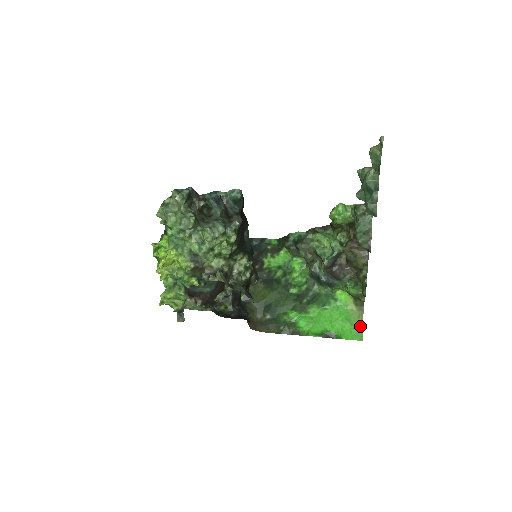
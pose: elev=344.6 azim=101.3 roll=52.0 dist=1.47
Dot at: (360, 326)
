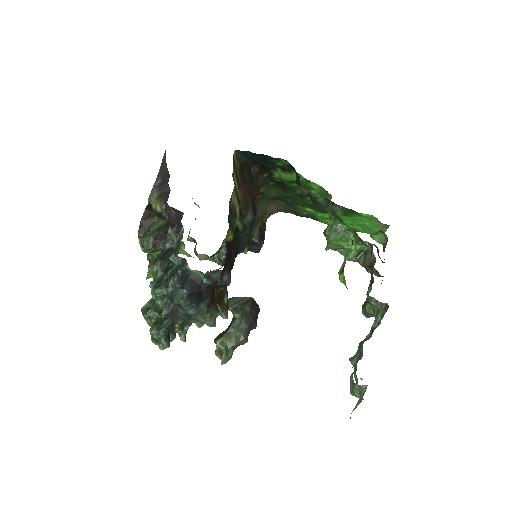
Dot at: occluded
